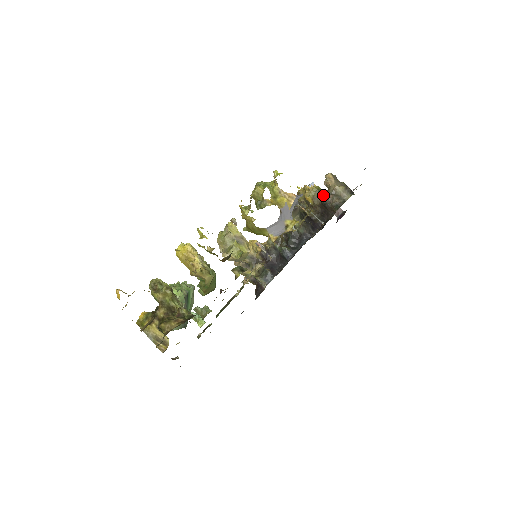
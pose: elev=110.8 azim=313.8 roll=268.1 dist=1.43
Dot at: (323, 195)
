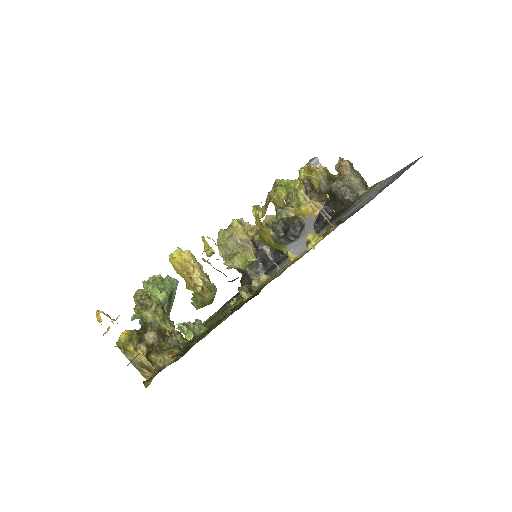
Dot at: (335, 184)
